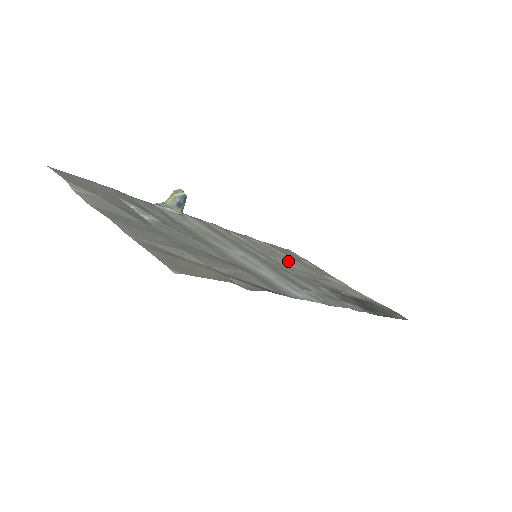
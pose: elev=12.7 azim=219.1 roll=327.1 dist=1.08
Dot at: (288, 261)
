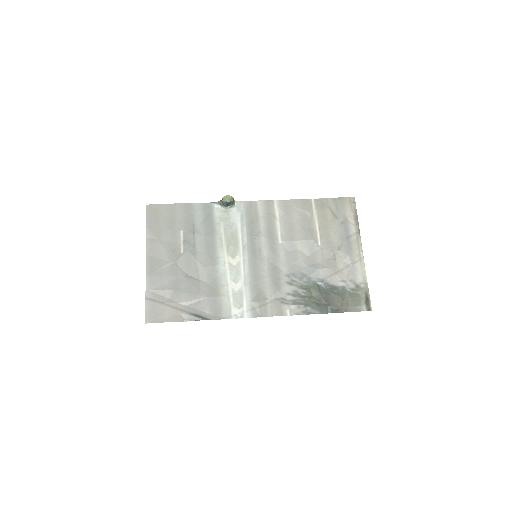
Dot at: (302, 243)
